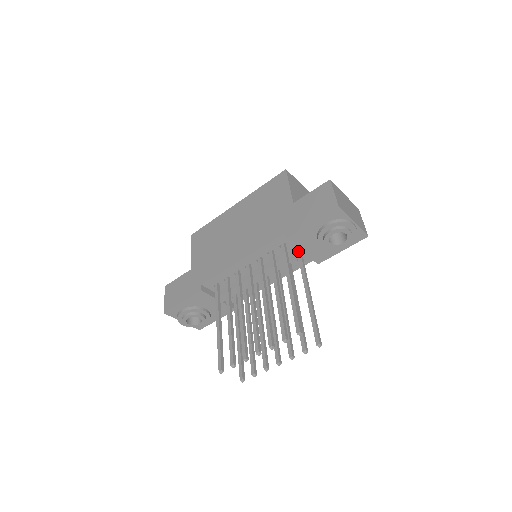
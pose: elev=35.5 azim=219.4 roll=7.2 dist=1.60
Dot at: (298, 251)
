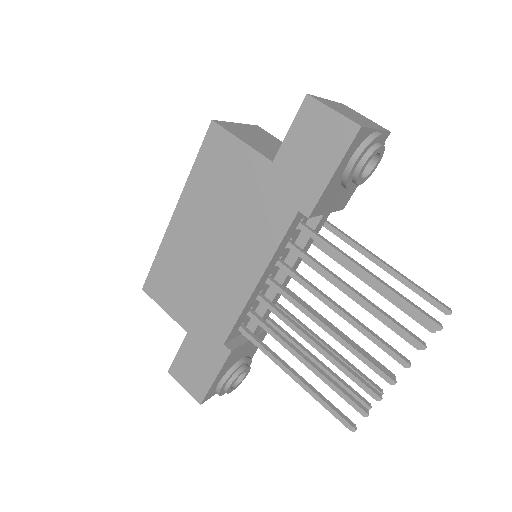
Dot at: (322, 217)
